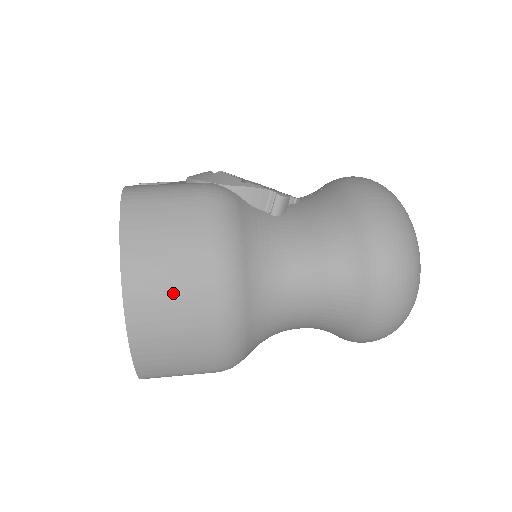
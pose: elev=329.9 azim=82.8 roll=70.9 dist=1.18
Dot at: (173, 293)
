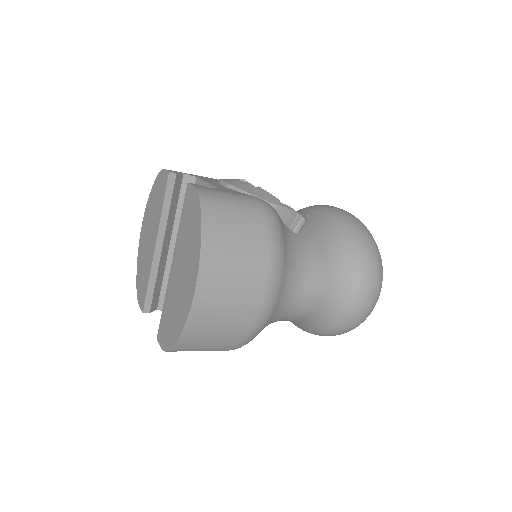
Dot at: (234, 289)
